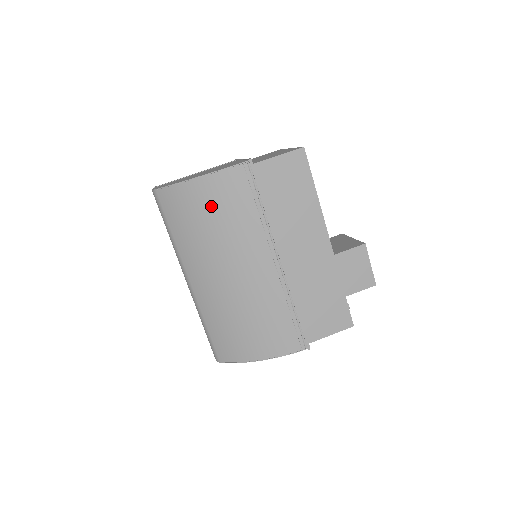
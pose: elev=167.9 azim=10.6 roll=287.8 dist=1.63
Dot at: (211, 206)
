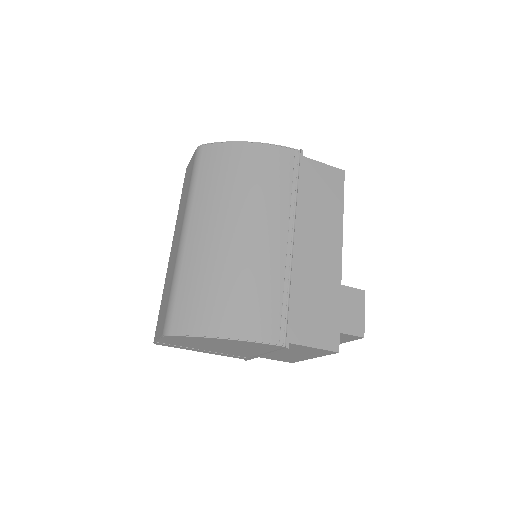
Dot at: (252, 167)
